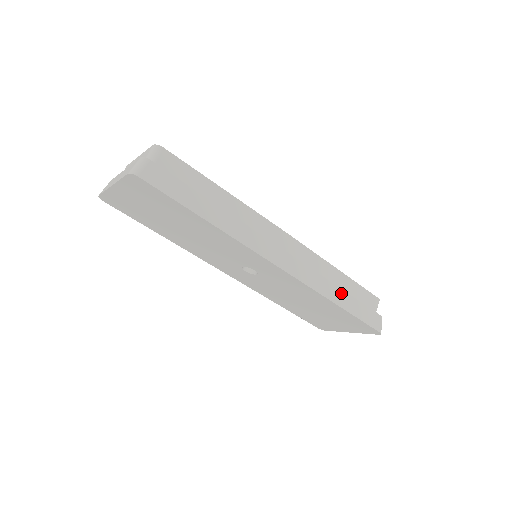
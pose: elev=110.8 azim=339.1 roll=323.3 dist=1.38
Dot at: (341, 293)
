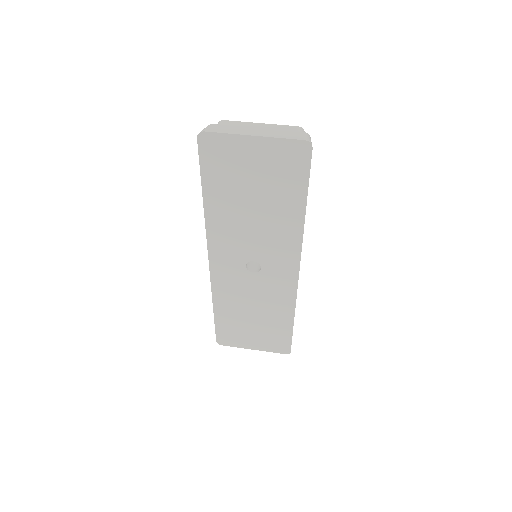
Dot at: occluded
